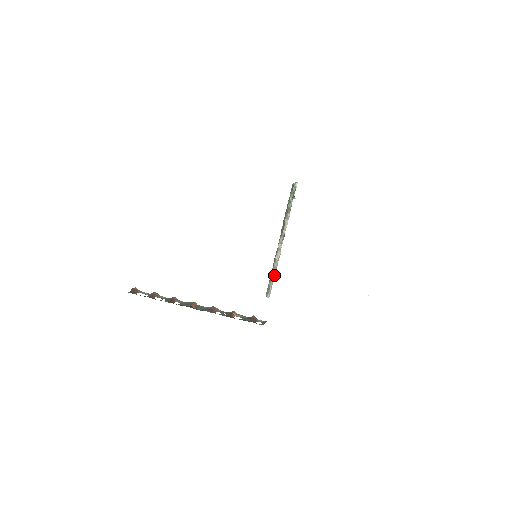
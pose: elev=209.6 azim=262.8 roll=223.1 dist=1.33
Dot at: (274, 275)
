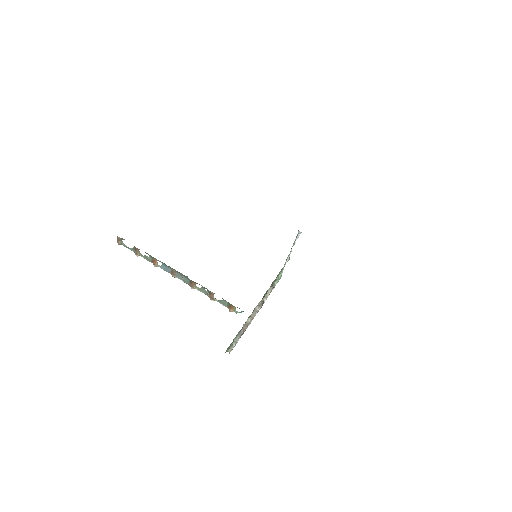
Dot at: (243, 331)
